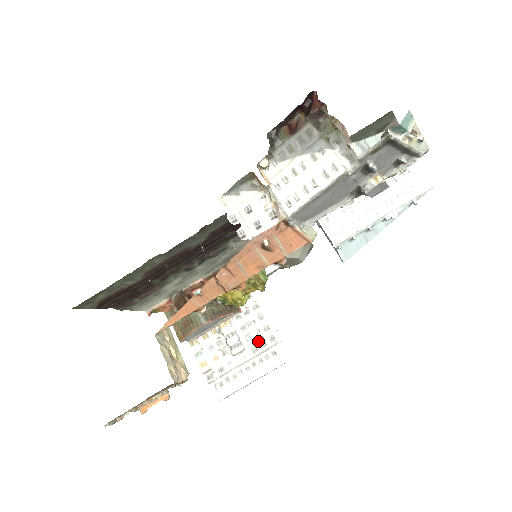
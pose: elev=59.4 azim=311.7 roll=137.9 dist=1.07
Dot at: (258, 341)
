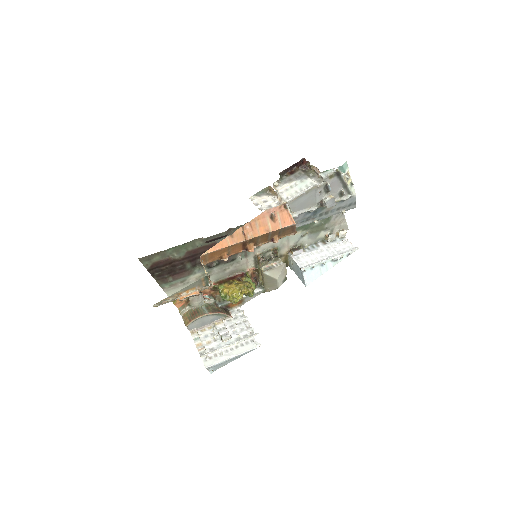
Dot at: (242, 333)
